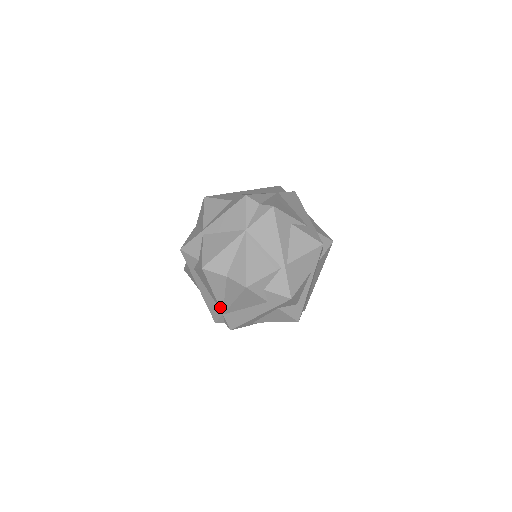
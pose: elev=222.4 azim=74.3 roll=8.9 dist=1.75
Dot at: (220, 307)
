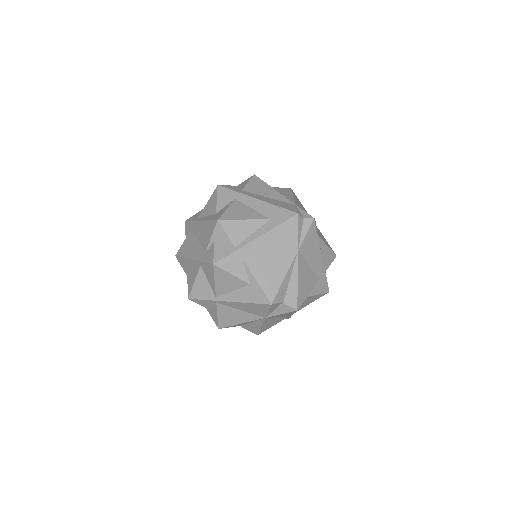
Dot at: occluded
